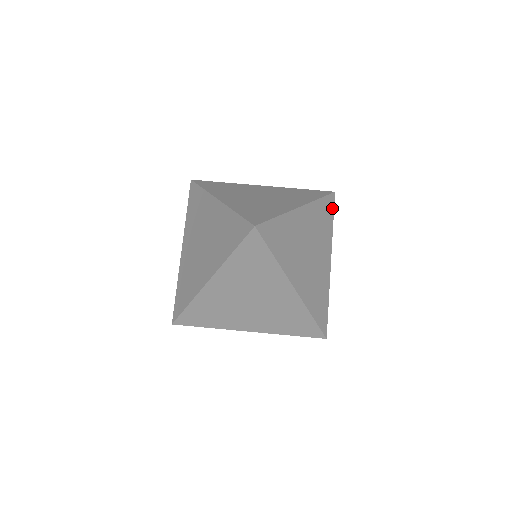
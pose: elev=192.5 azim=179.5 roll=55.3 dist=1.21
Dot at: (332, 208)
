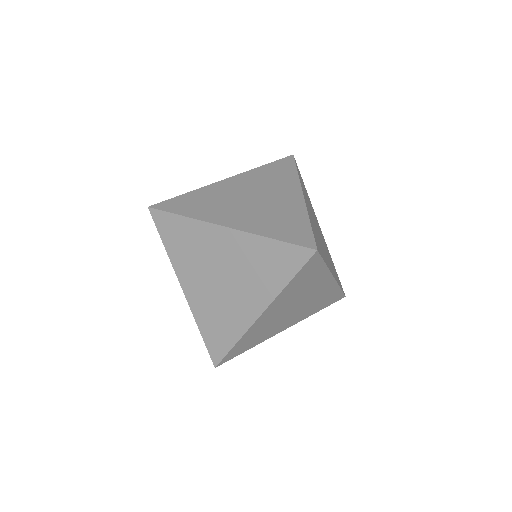
Dot at: occluded
